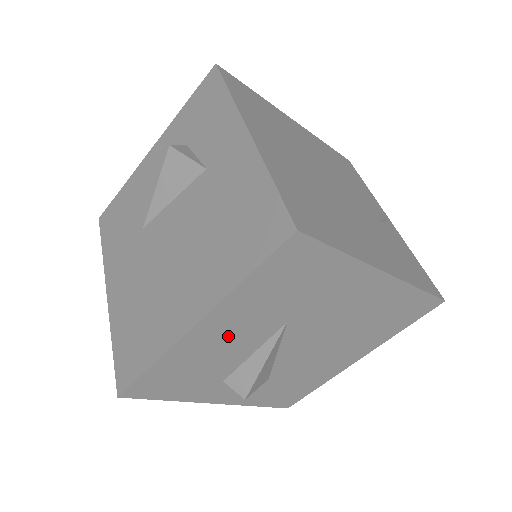
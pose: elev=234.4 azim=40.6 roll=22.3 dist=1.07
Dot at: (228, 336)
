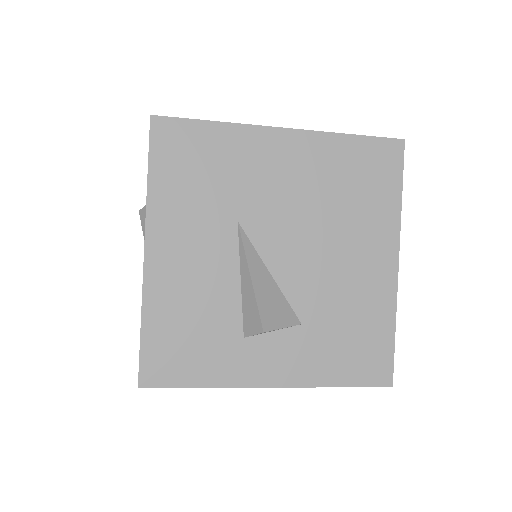
Dot at: (190, 258)
